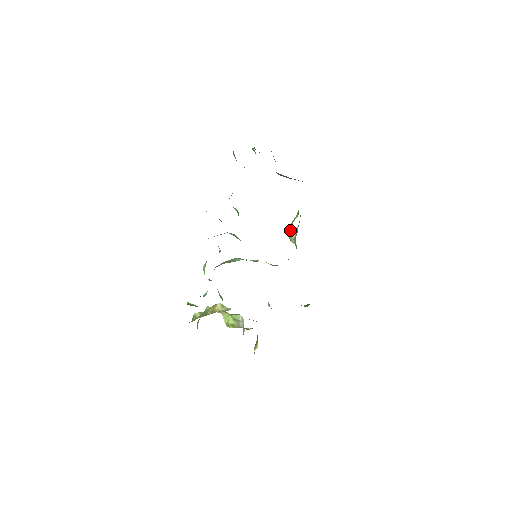
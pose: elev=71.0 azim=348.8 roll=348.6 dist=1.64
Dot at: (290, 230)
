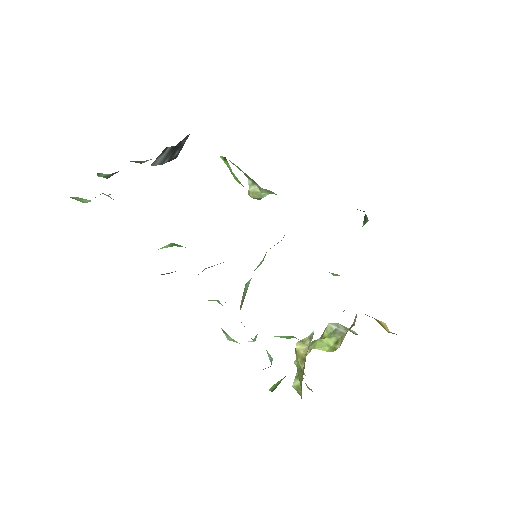
Dot at: (248, 193)
